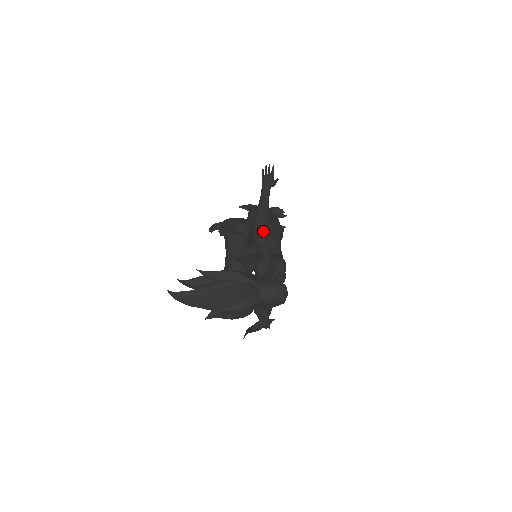
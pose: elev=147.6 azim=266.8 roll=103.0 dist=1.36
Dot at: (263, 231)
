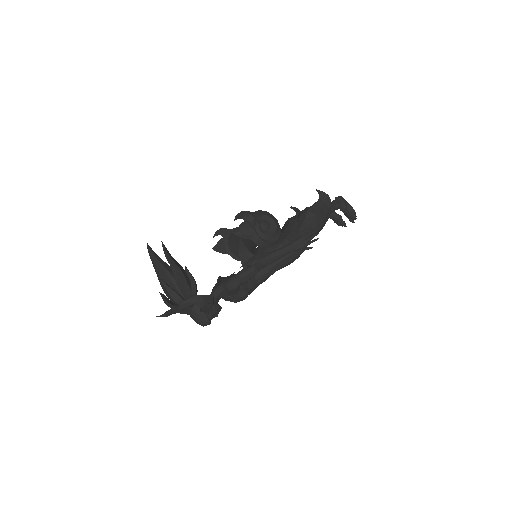
Dot at: (250, 272)
